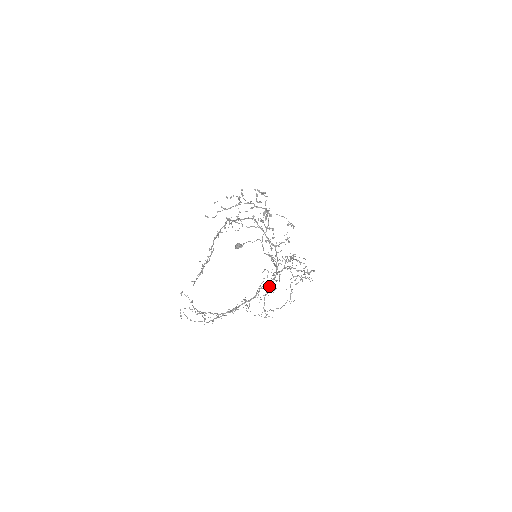
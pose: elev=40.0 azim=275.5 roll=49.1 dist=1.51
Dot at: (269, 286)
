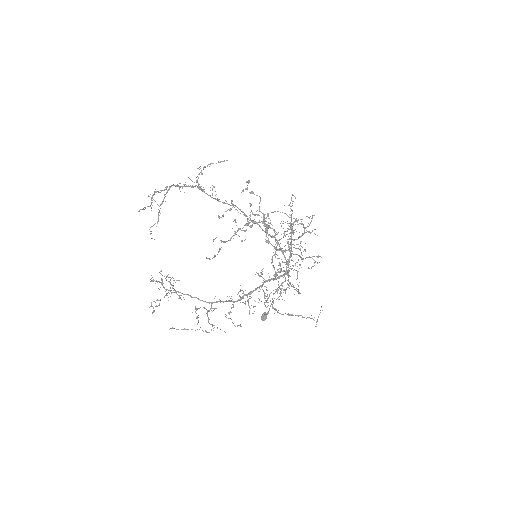
Dot at: occluded
